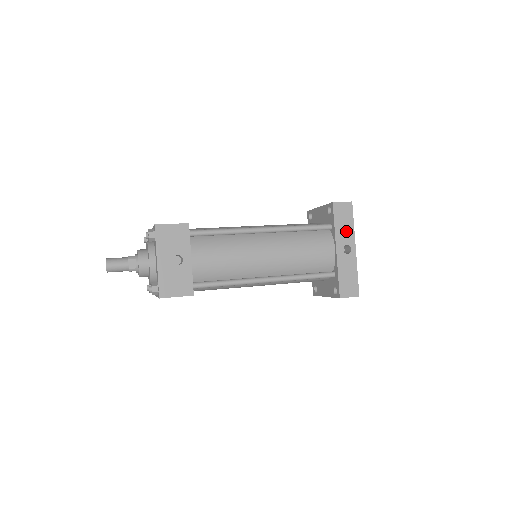
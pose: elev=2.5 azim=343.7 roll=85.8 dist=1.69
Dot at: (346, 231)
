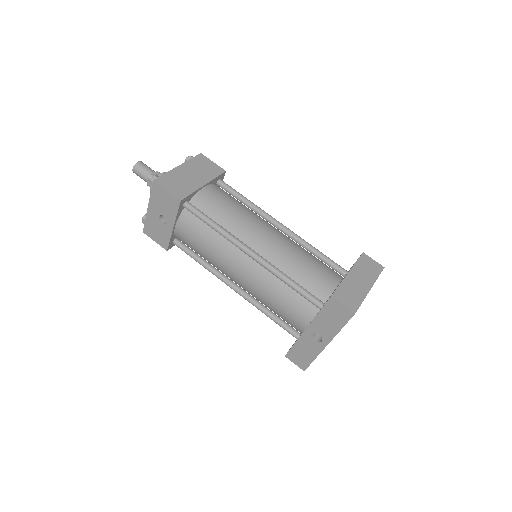
Dot at: (328, 326)
